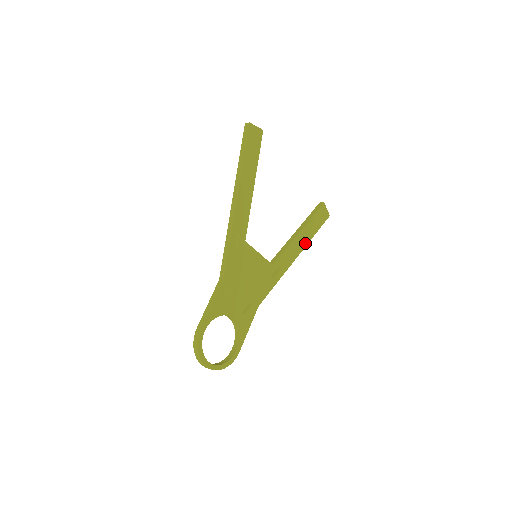
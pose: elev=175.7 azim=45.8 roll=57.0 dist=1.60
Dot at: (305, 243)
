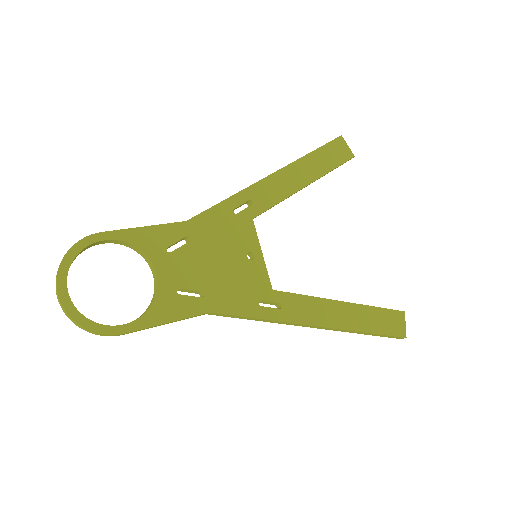
Dot at: (344, 325)
